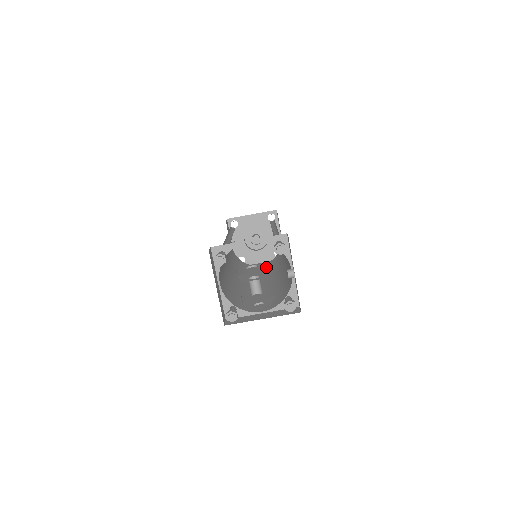
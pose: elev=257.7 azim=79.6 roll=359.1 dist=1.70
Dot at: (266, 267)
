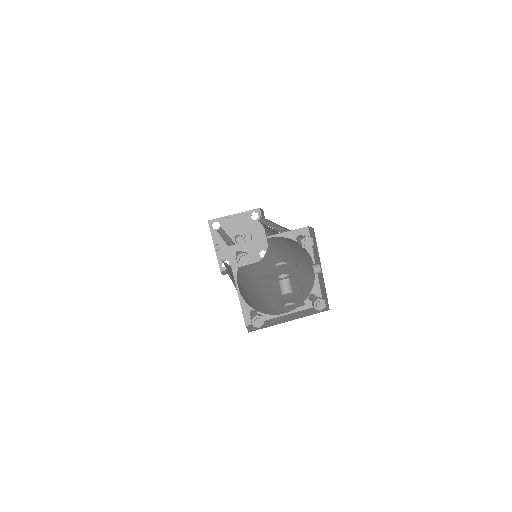
Dot at: (257, 268)
